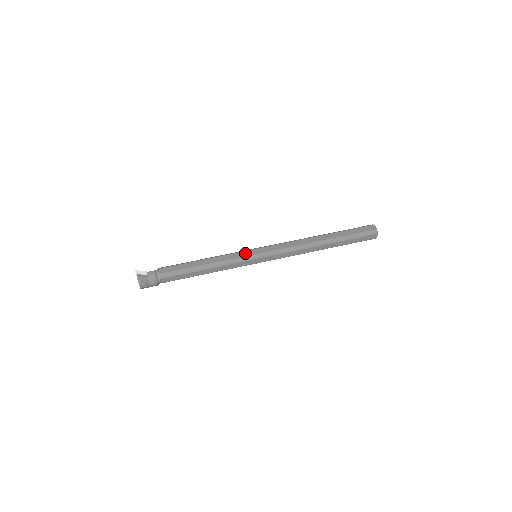
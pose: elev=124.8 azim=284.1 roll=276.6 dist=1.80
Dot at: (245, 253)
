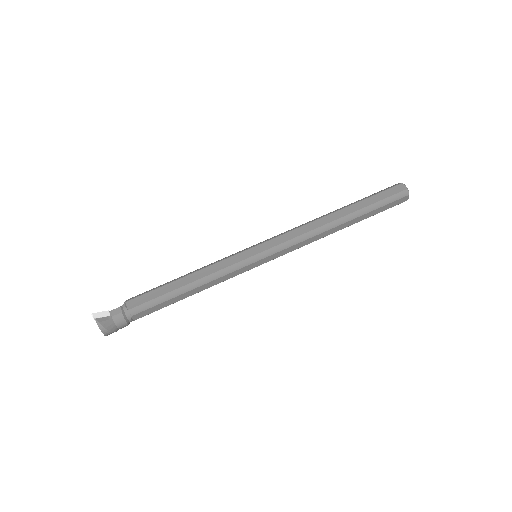
Dot at: (241, 256)
